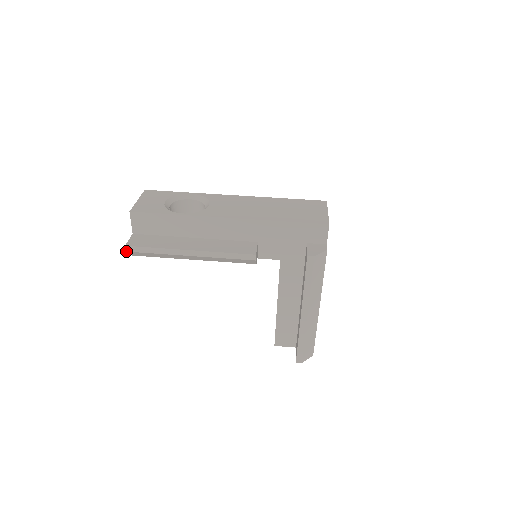
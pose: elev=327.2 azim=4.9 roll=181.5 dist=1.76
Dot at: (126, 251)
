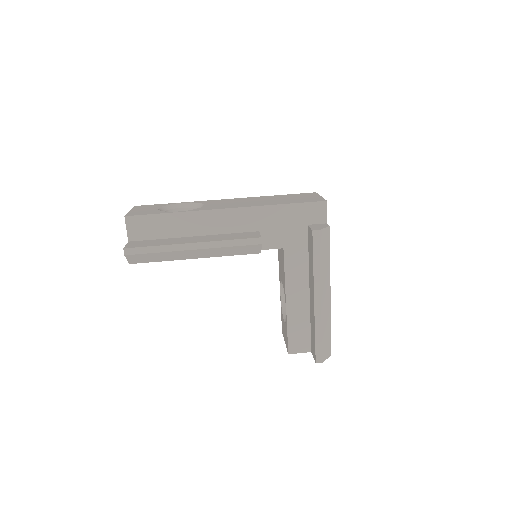
Dot at: (124, 255)
